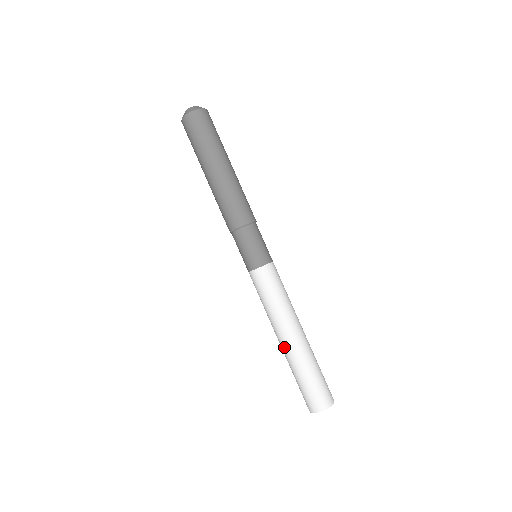
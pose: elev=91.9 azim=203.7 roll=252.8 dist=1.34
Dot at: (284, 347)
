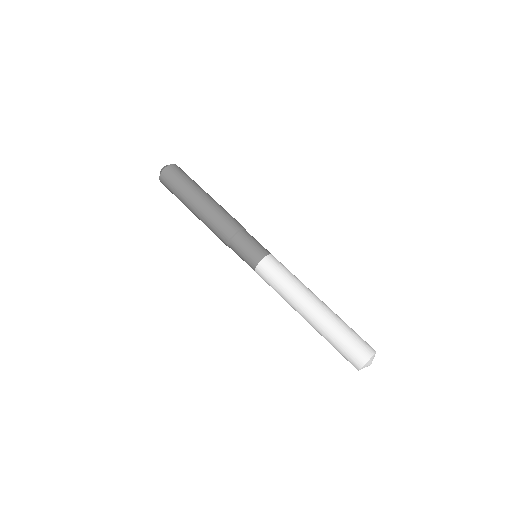
Dot at: (319, 309)
